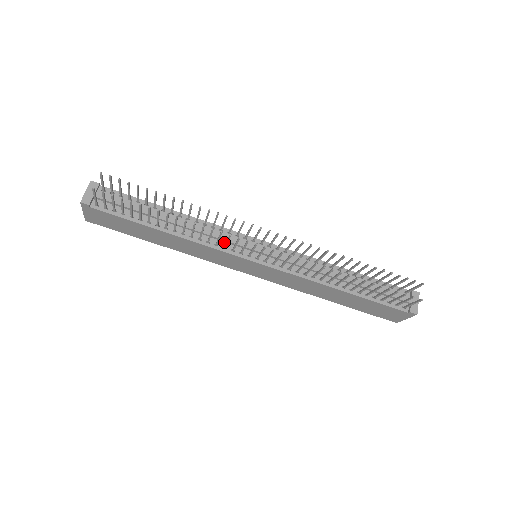
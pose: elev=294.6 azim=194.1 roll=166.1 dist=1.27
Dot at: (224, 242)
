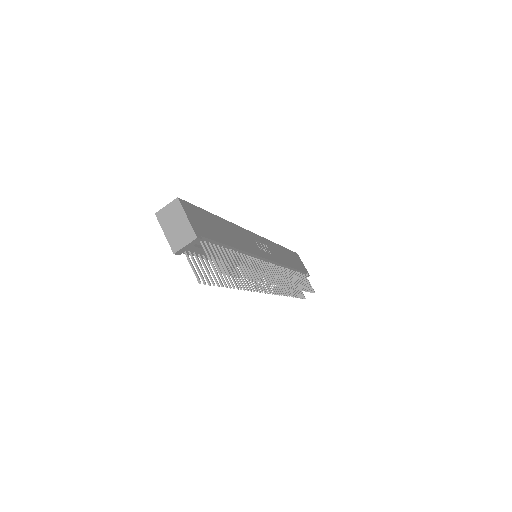
Dot at: occluded
